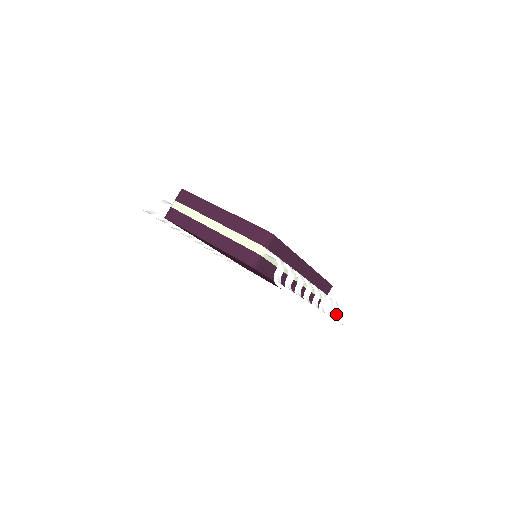
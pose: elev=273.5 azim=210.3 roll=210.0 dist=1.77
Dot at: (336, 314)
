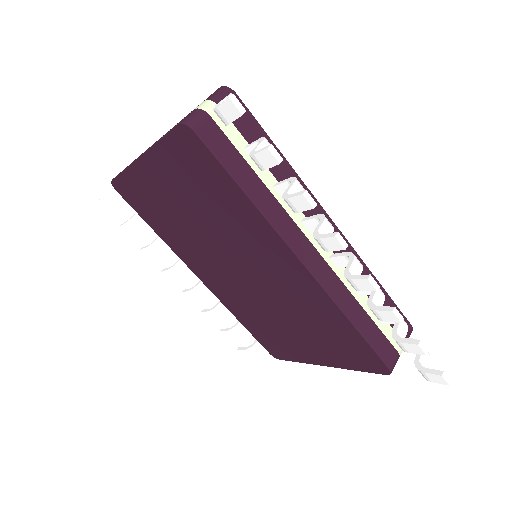
Dot at: (425, 365)
